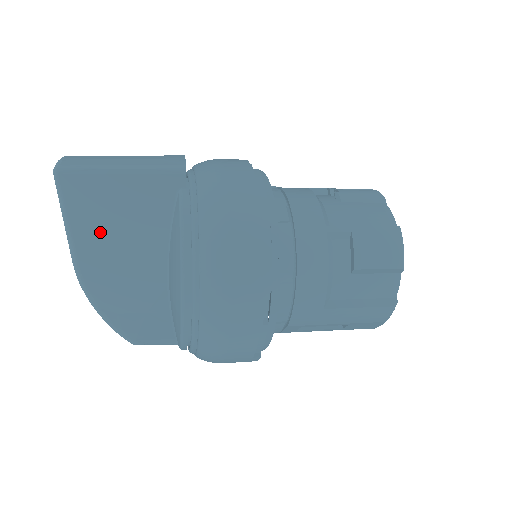
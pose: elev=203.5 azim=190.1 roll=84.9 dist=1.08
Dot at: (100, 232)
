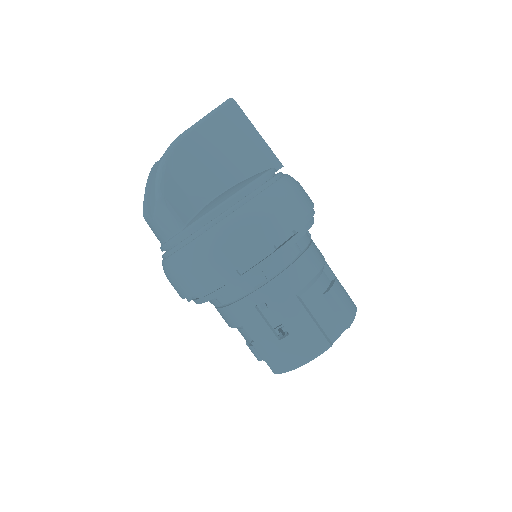
Dot at: (217, 138)
